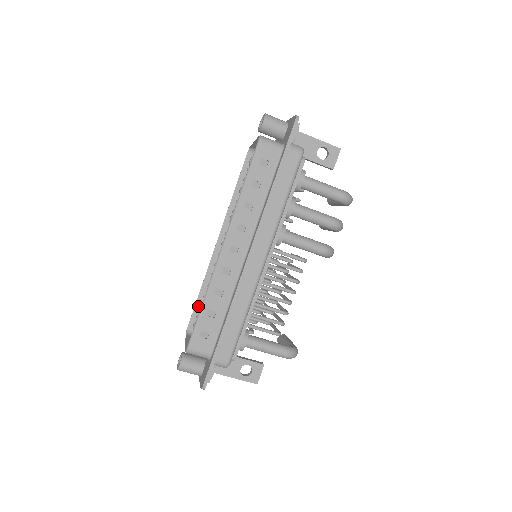
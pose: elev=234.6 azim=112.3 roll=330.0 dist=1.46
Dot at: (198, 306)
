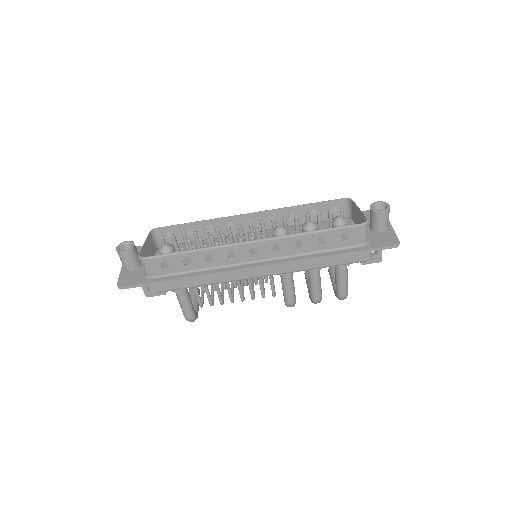
Dot at: (181, 227)
